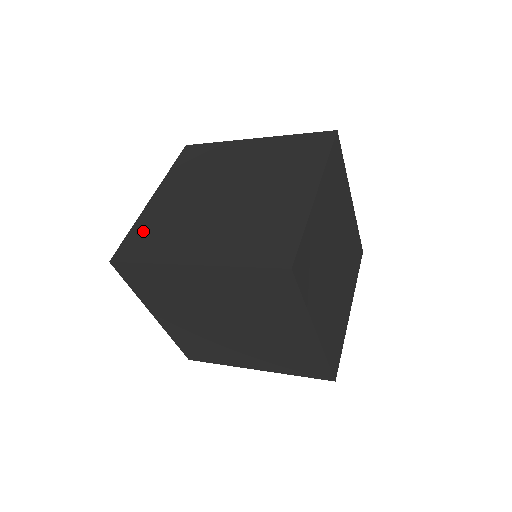
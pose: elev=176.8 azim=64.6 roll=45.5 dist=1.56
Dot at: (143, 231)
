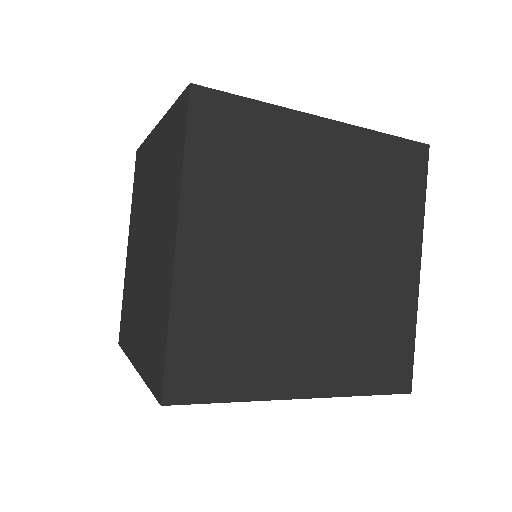
Dot at: (198, 335)
